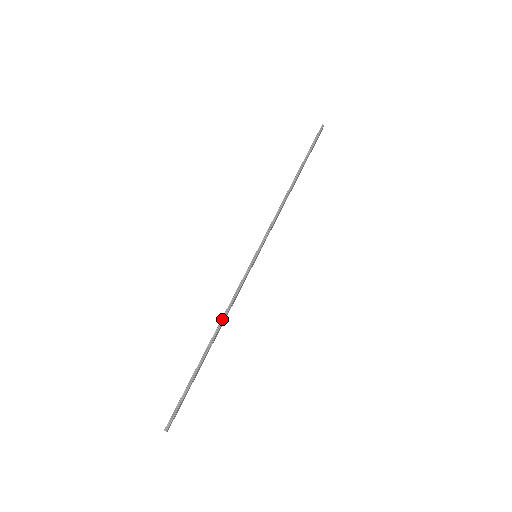
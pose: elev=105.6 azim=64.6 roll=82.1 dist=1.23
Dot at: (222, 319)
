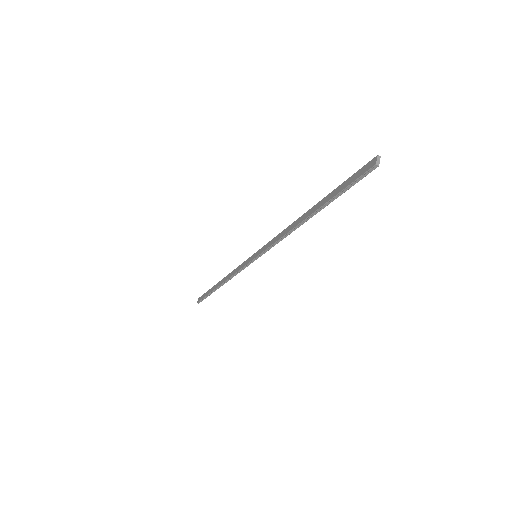
Dot at: (227, 280)
